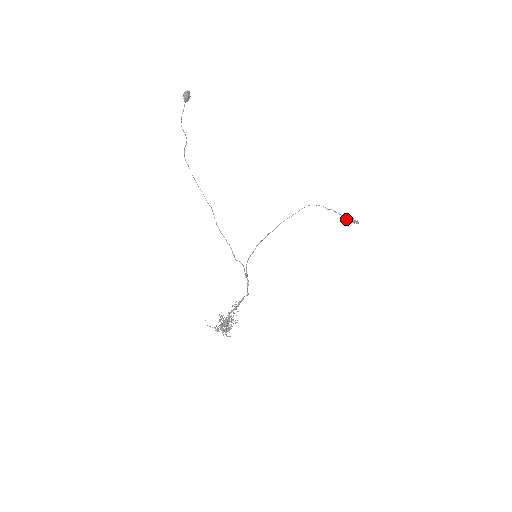
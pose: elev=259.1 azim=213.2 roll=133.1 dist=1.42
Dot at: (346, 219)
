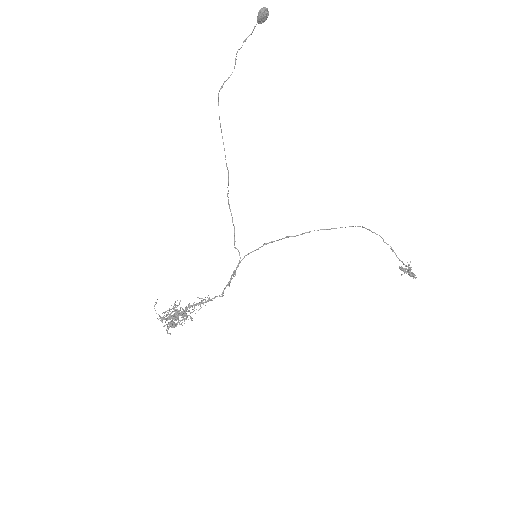
Dot at: occluded
